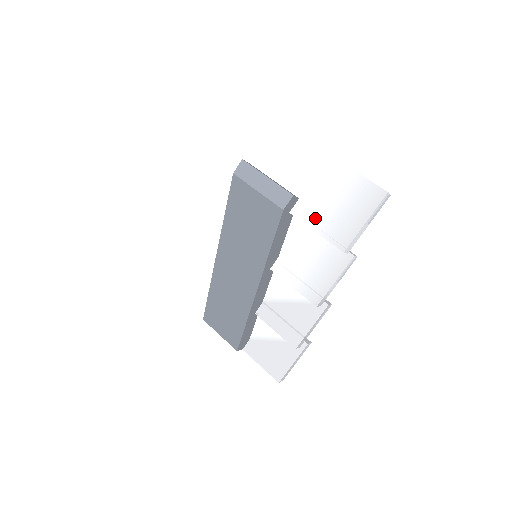
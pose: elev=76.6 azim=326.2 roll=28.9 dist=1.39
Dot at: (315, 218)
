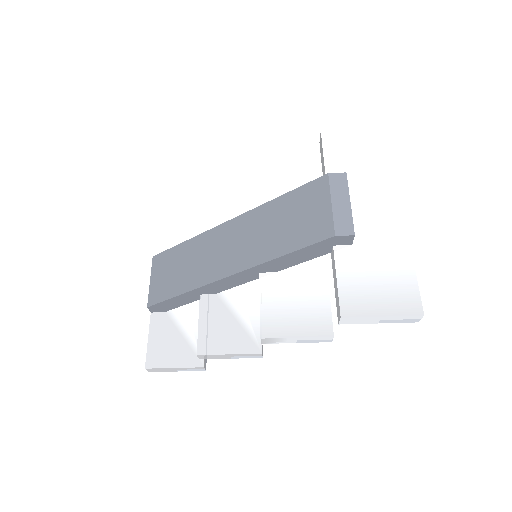
Dot at: (348, 270)
